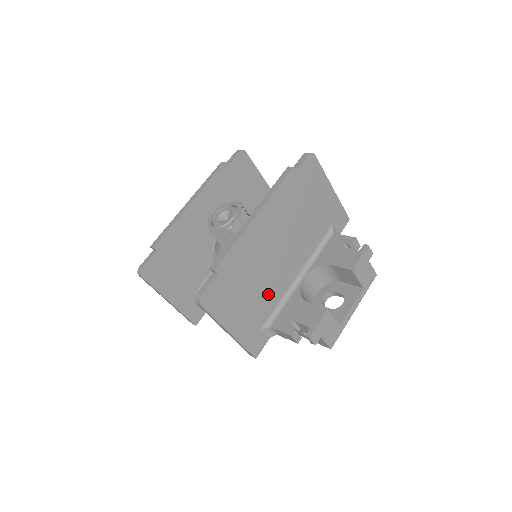
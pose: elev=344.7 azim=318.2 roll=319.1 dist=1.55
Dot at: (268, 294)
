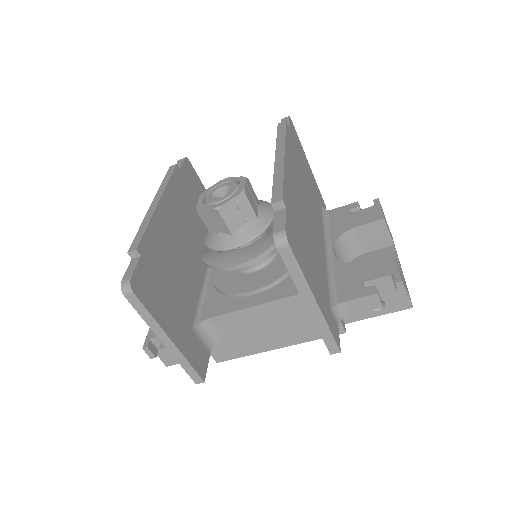
Dot at: (319, 261)
